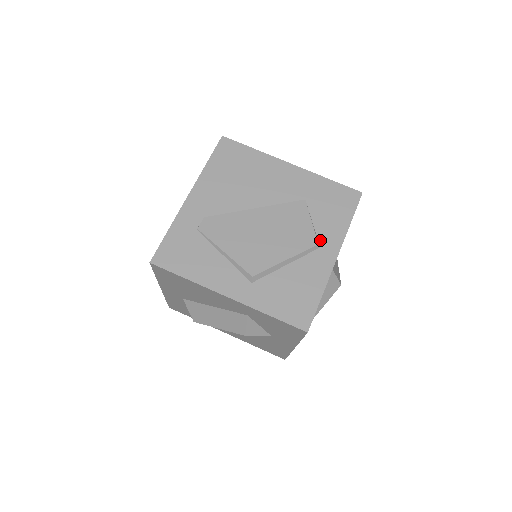
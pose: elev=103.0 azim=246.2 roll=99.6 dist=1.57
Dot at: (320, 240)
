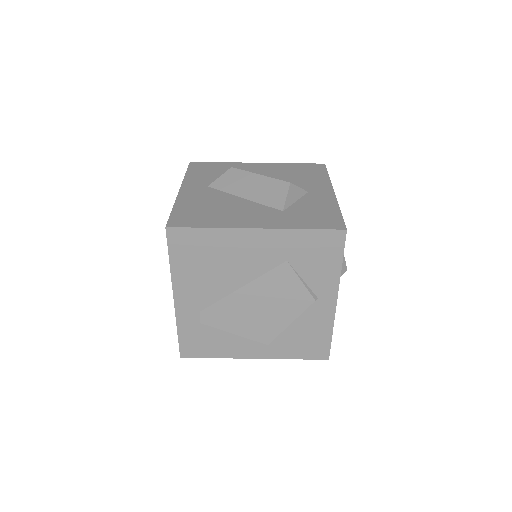
Dot at: (316, 292)
